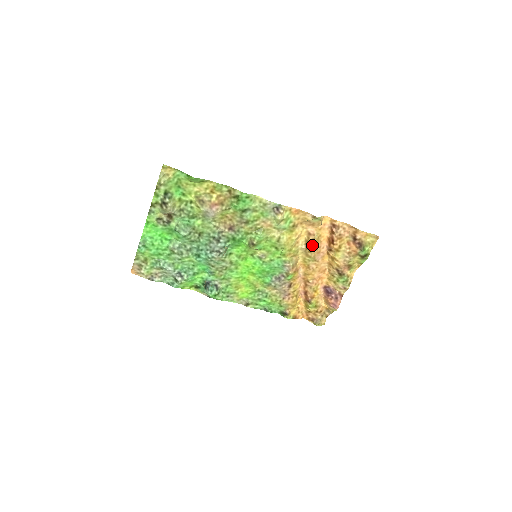
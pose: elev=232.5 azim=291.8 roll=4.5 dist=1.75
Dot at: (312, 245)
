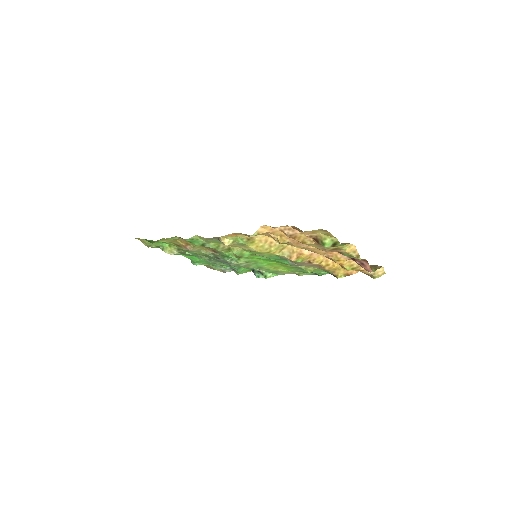
Dot at: (283, 243)
